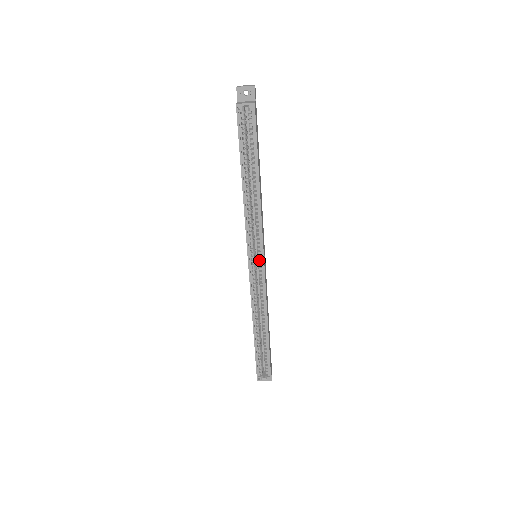
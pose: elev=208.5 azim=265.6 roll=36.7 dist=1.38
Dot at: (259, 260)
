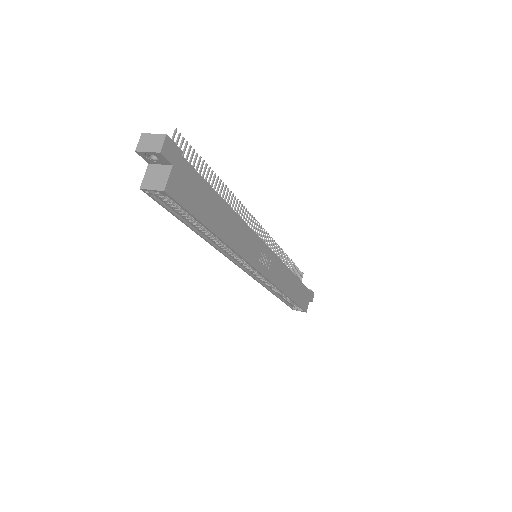
Dot at: occluded
